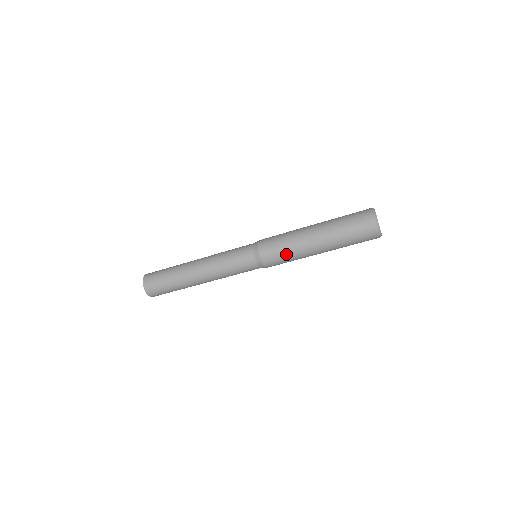
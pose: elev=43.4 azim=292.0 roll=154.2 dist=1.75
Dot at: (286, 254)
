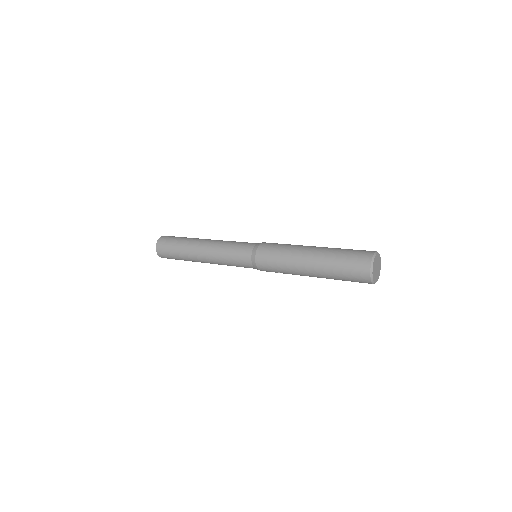
Dot at: (279, 268)
